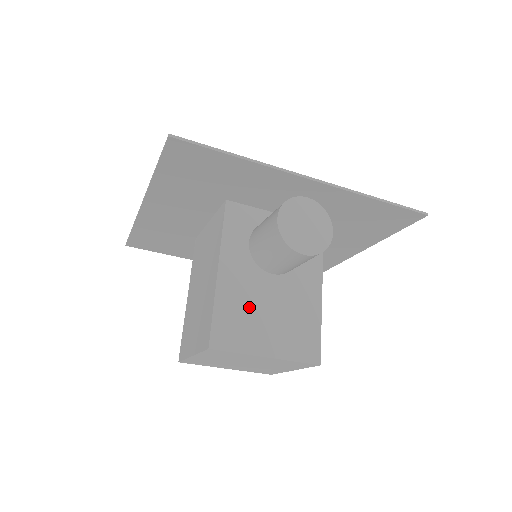
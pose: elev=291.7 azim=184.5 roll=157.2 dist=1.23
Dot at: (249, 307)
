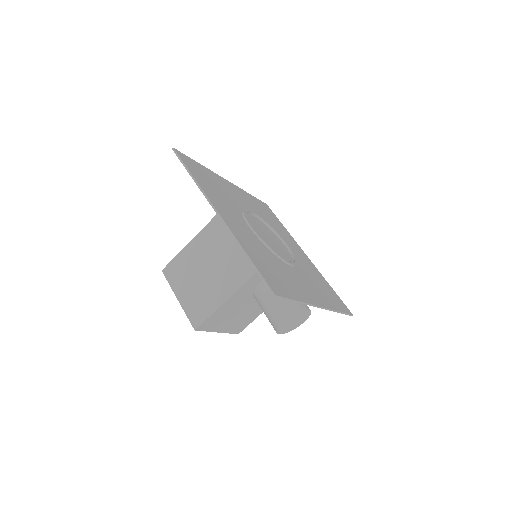
Dot at: (230, 313)
